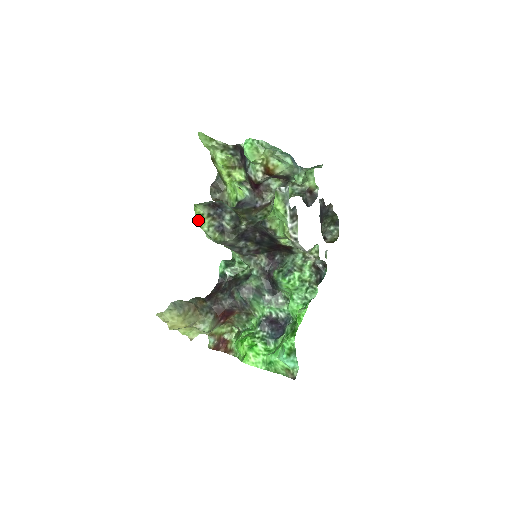
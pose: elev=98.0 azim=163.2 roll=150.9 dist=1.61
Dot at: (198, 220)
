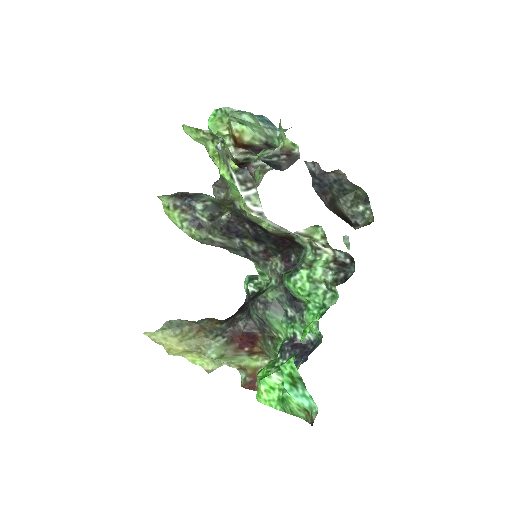
Dot at: (168, 215)
